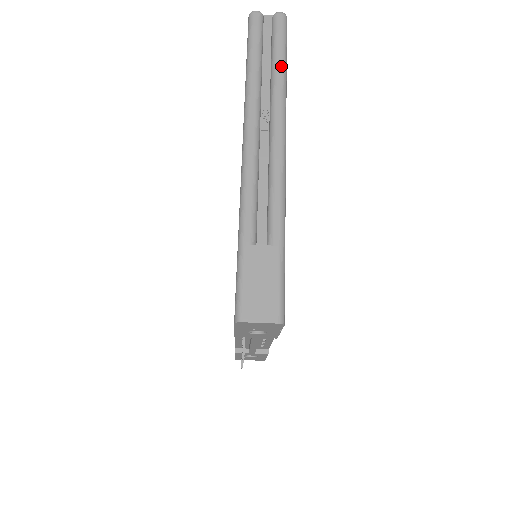
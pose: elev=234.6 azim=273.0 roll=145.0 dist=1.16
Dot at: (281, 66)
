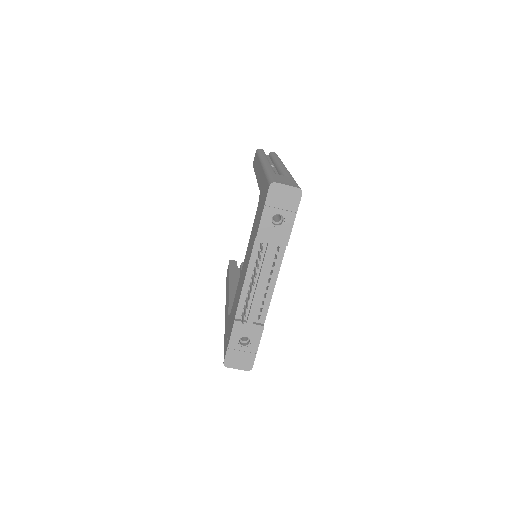
Dot at: (278, 157)
